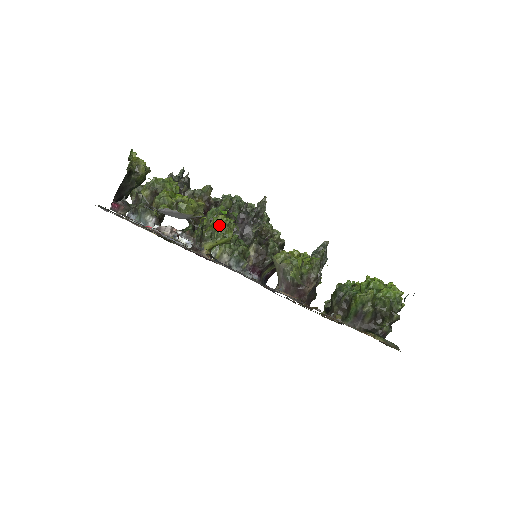
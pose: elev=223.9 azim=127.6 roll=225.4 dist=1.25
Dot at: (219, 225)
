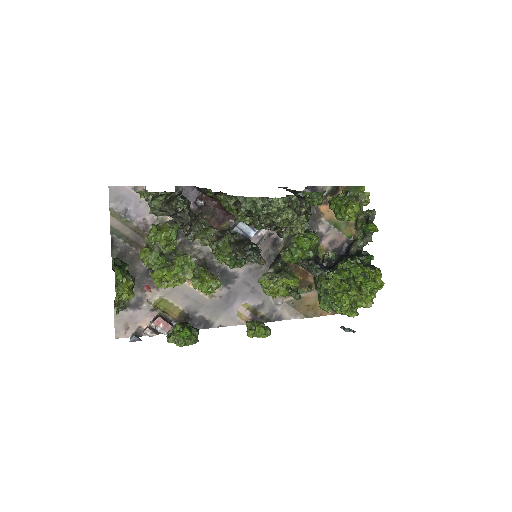
Dot at: (202, 291)
